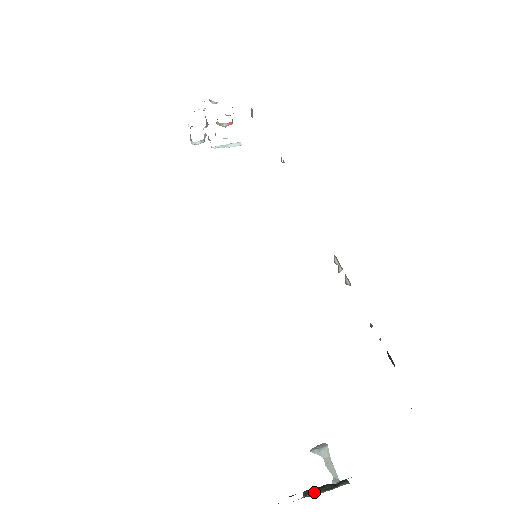
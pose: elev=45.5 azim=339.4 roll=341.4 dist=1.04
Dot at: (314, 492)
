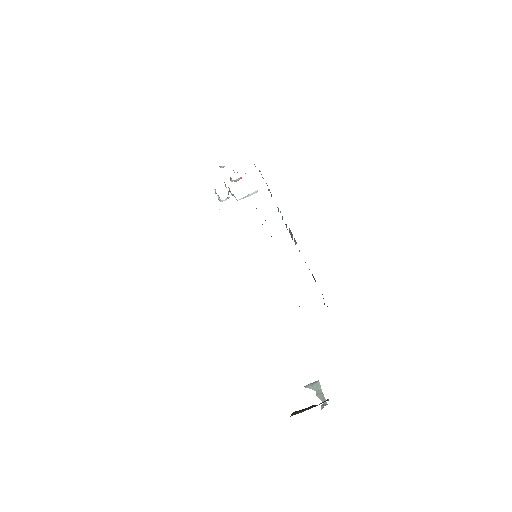
Dot at: (300, 411)
